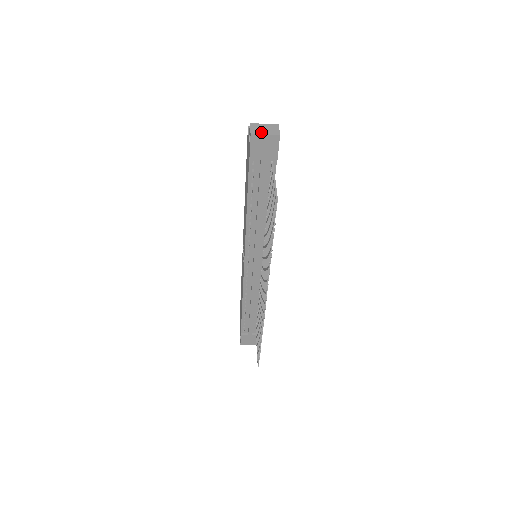
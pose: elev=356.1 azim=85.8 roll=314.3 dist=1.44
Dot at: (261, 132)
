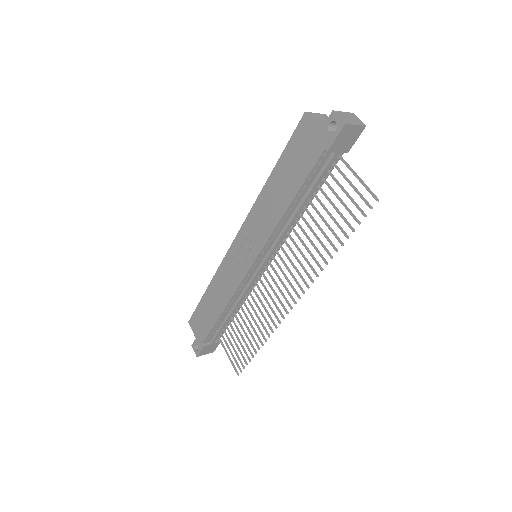
Dot at: (351, 122)
